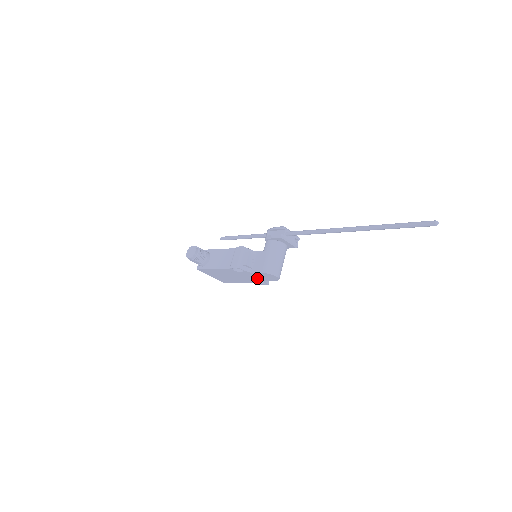
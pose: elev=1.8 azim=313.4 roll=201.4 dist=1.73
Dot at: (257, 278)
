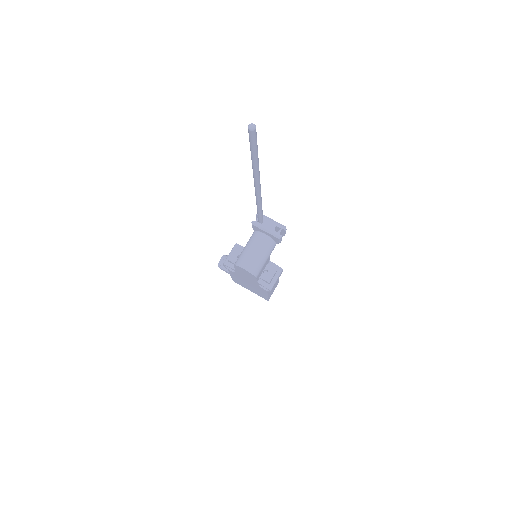
Dot at: (251, 279)
